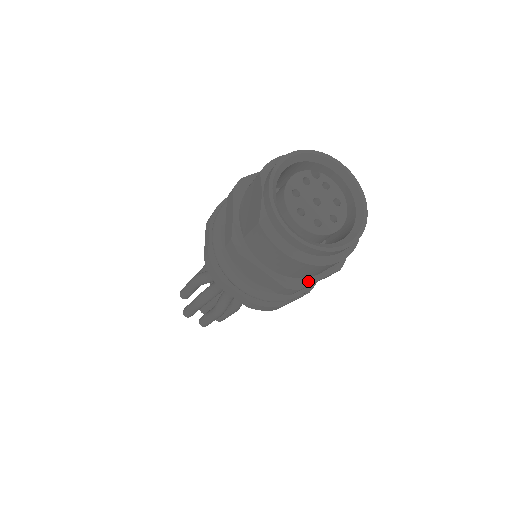
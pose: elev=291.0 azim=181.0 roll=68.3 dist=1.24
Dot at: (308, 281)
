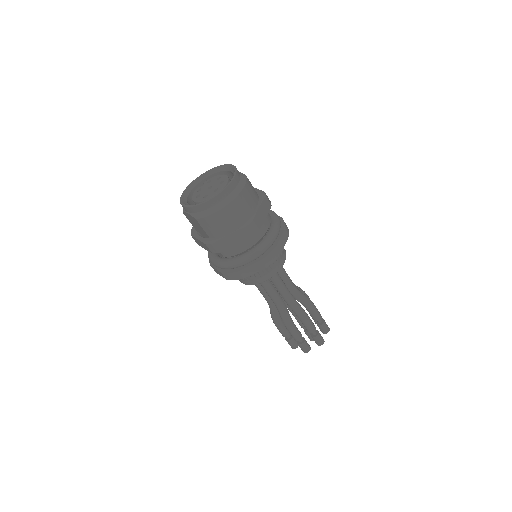
Dot at: (253, 214)
